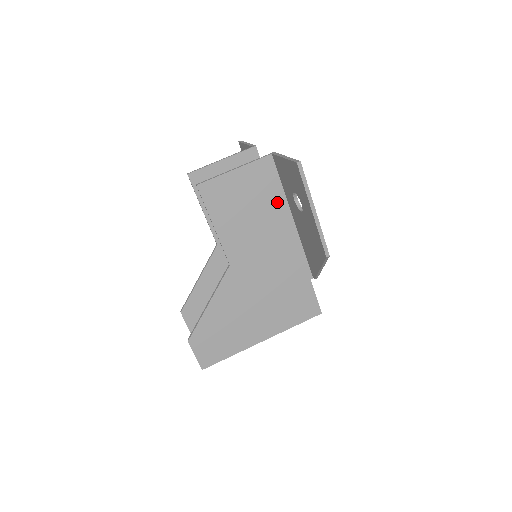
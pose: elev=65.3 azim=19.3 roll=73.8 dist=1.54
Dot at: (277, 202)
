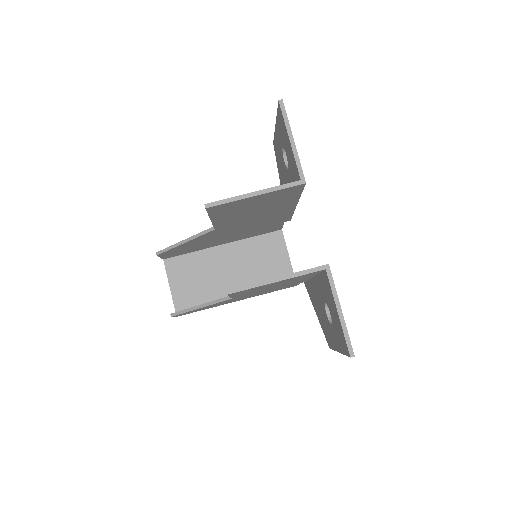
Dot at: (305, 277)
